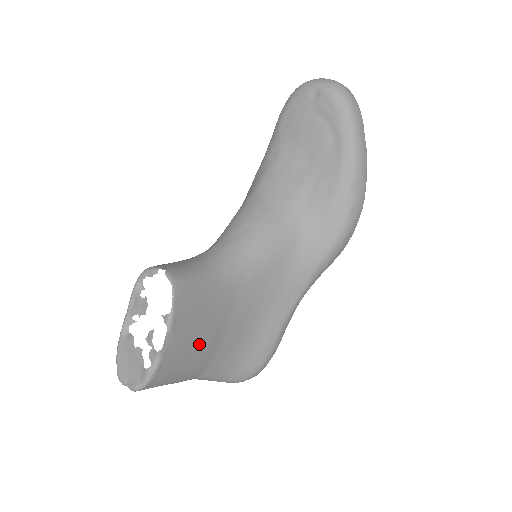
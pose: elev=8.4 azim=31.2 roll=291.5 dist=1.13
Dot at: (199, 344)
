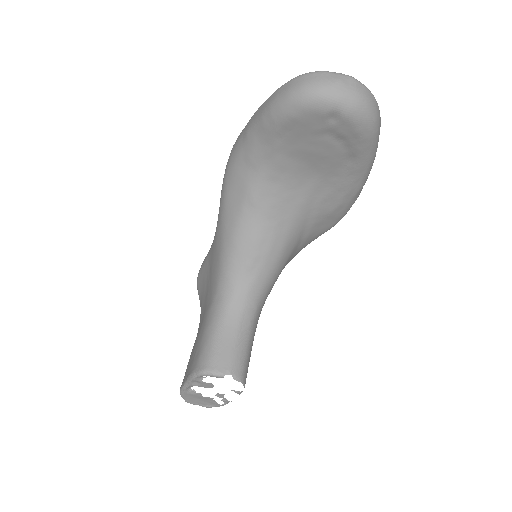
Dot at: occluded
